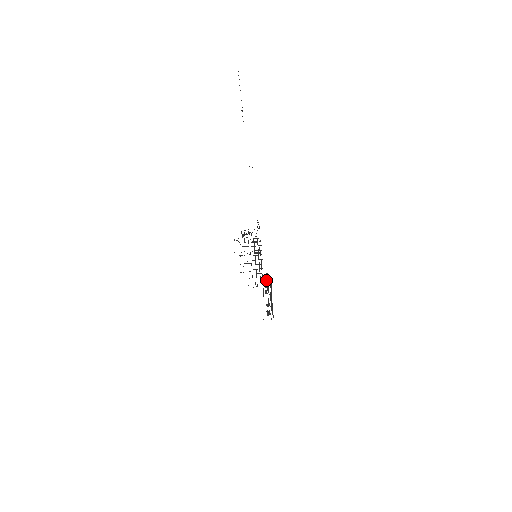
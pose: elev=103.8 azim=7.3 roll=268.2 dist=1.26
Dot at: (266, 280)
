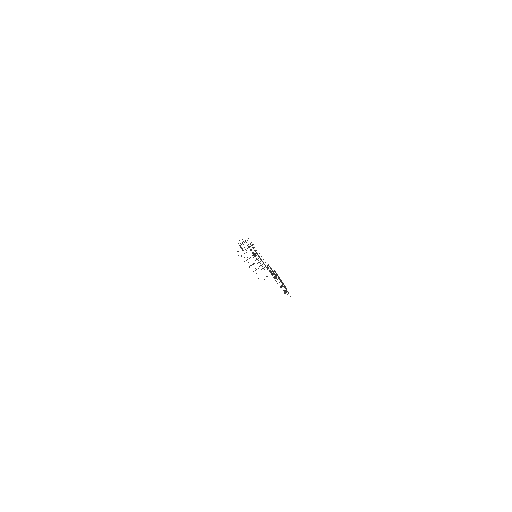
Dot at: (270, 270)
